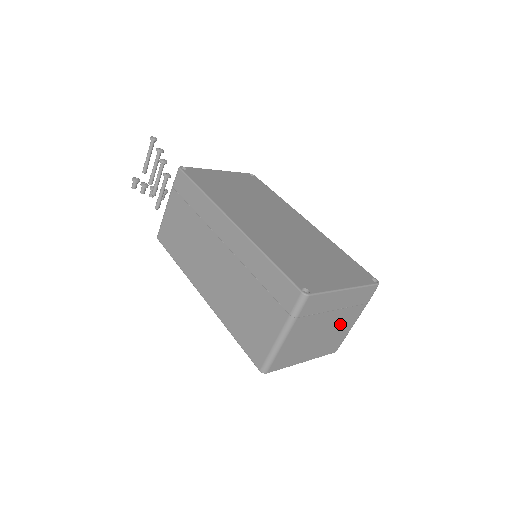
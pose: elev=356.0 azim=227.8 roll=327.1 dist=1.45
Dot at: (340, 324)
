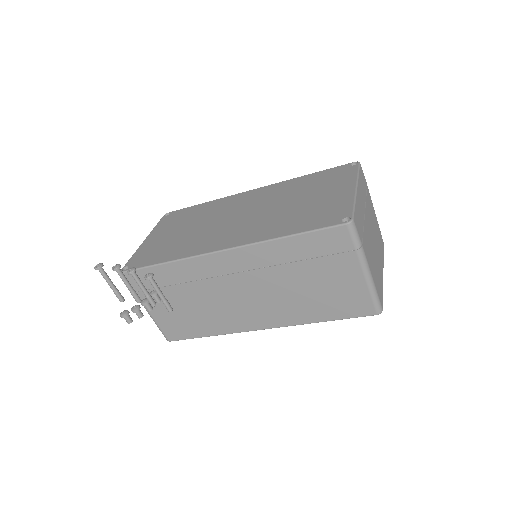
Dot at: (372, 220)
